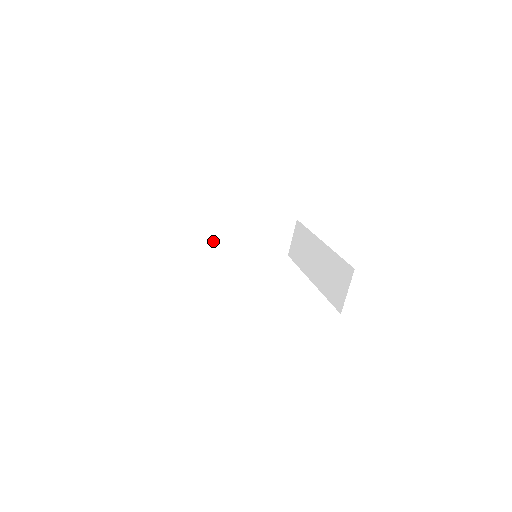
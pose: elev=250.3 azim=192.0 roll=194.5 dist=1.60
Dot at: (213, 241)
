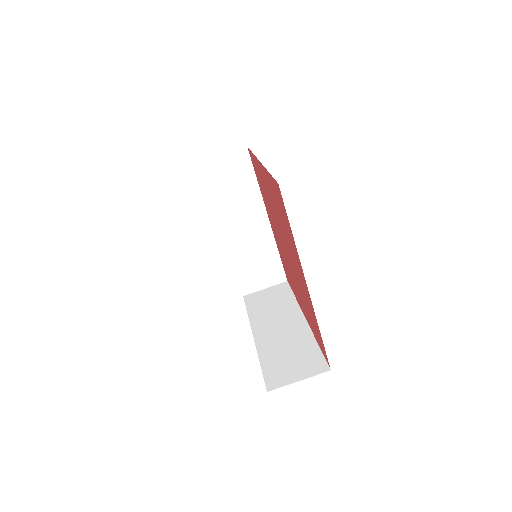
Dot at: (222, 204)
